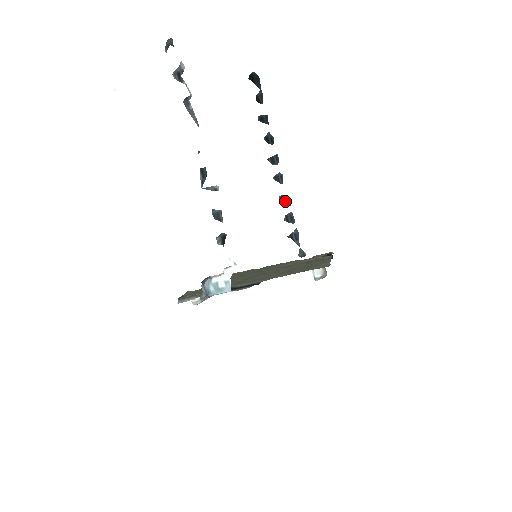
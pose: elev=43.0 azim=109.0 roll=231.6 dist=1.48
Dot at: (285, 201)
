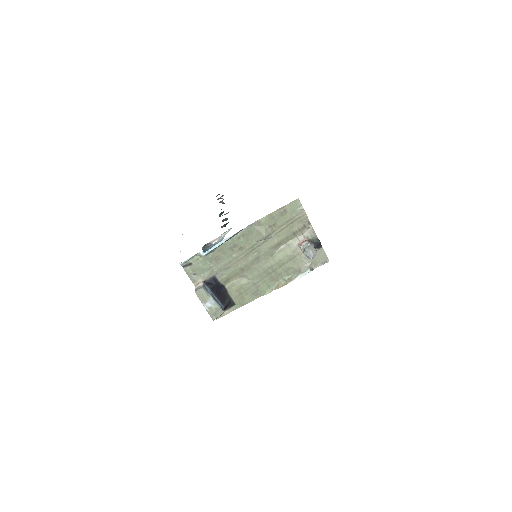
Dot at: occluded
